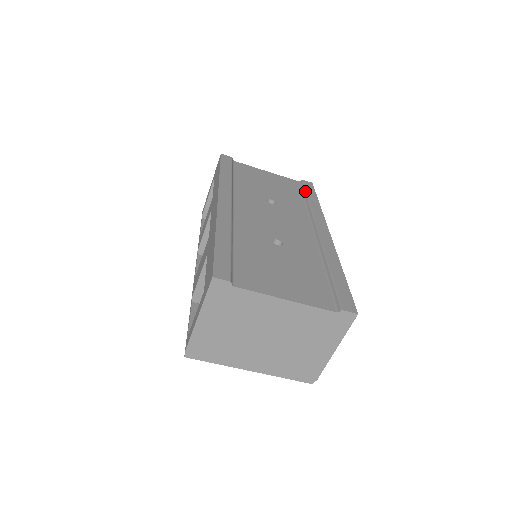
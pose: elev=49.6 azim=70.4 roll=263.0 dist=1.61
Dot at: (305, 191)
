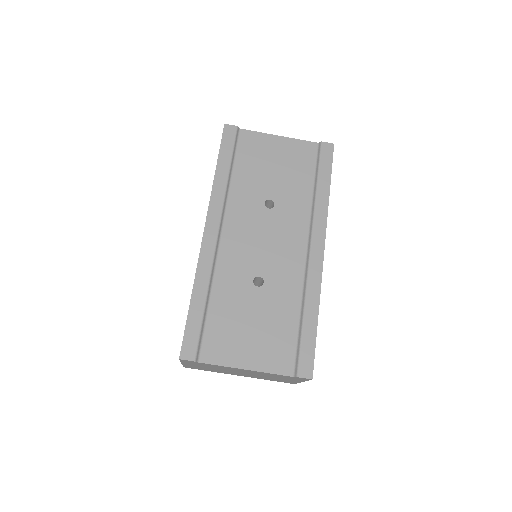
Dot at: (318, 168)
